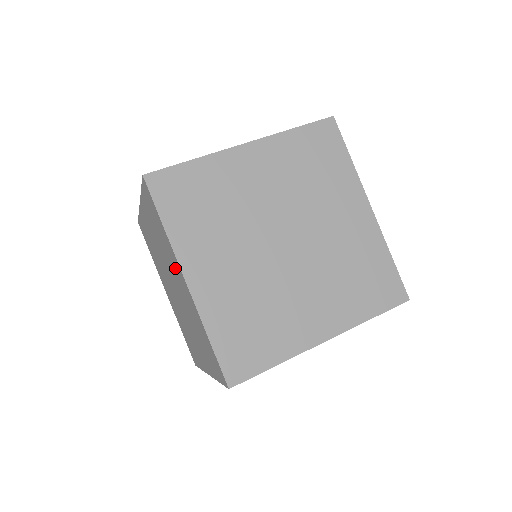
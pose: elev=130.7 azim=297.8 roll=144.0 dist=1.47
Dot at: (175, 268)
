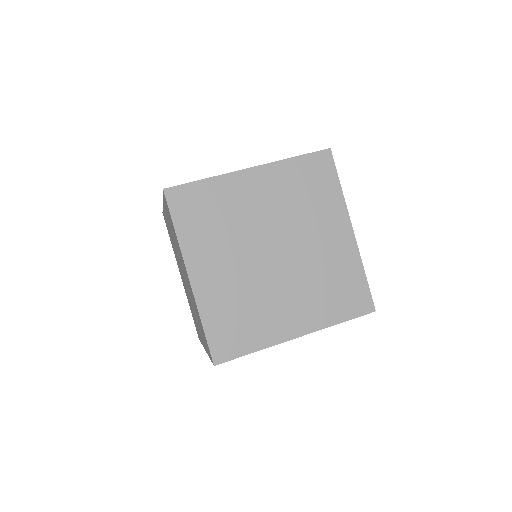
Dot at: (183, 264)
